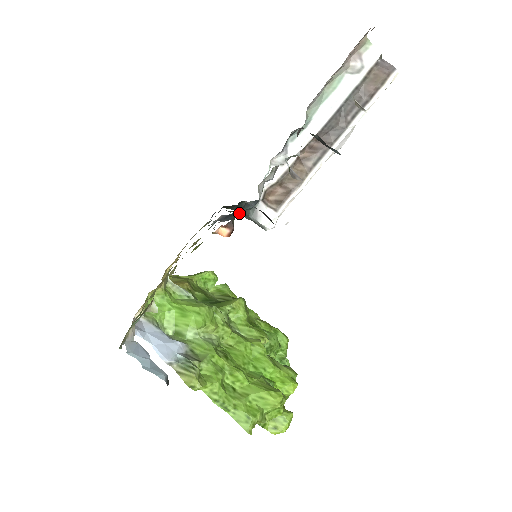
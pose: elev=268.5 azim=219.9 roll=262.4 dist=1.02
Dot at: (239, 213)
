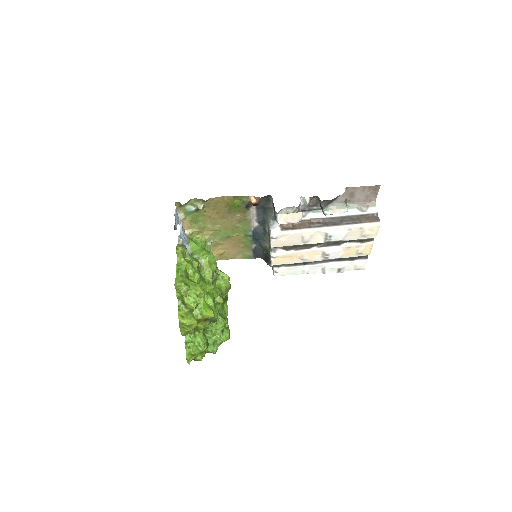
Dot at: (266, 215)
